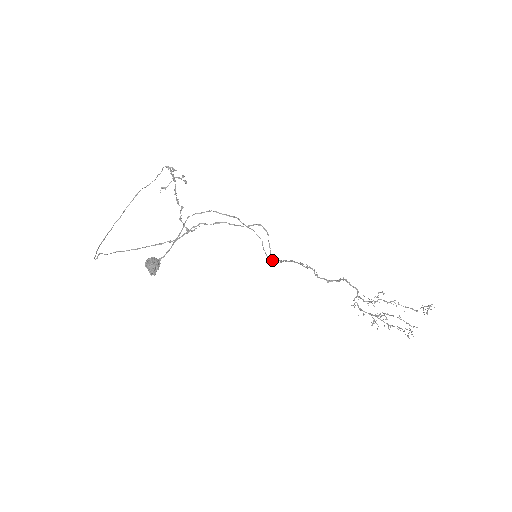
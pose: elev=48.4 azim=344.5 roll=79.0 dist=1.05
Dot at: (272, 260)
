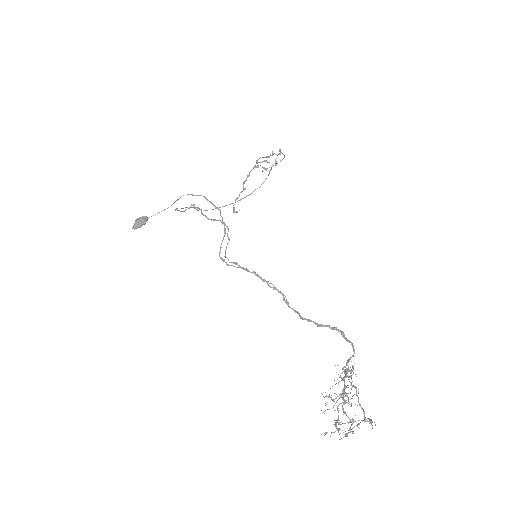
Dot at: (231, 262)
